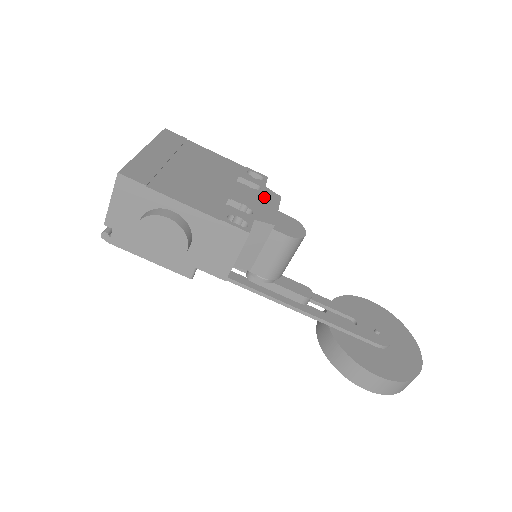
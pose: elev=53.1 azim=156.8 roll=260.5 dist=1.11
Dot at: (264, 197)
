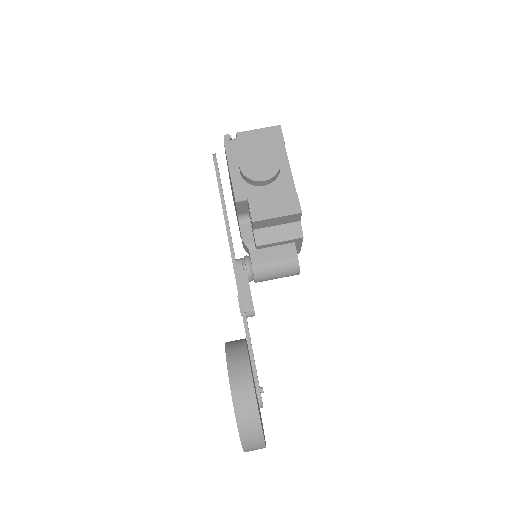
Dot at: occluded
